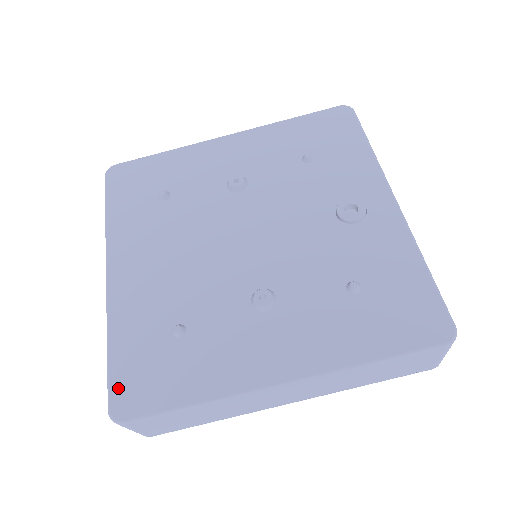
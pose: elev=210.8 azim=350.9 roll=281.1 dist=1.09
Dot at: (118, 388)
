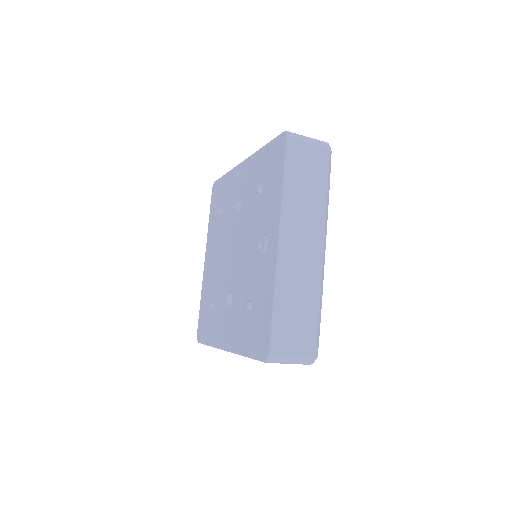
Dot at: (199, 325)
